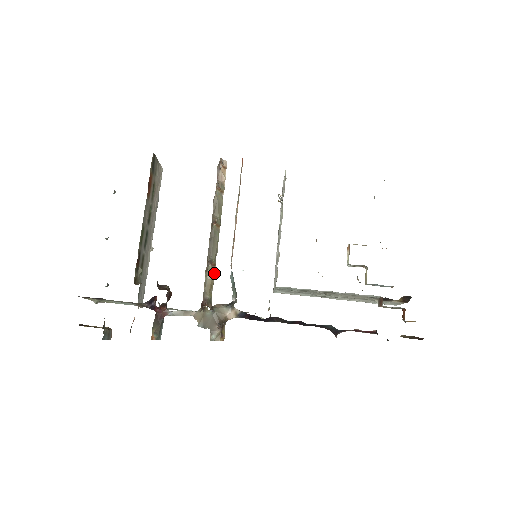
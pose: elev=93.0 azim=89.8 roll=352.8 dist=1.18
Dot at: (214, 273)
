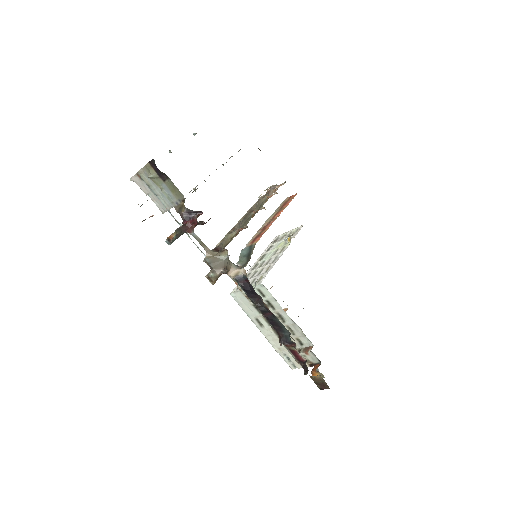
Dot at: (232, 239)
